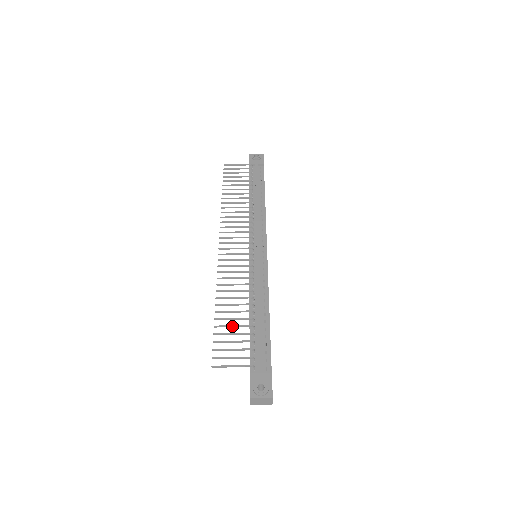
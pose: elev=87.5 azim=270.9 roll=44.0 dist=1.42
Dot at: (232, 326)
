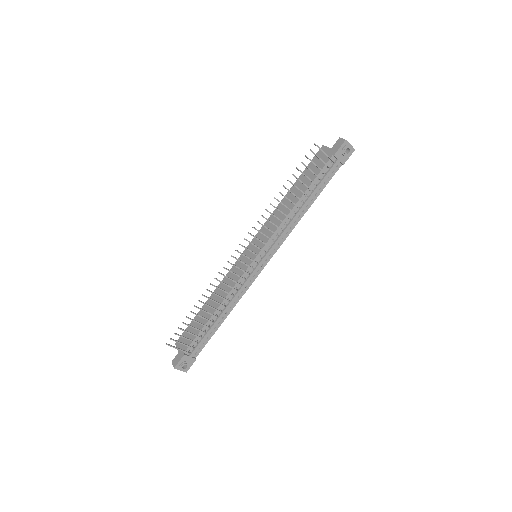
Dot at: occluded
